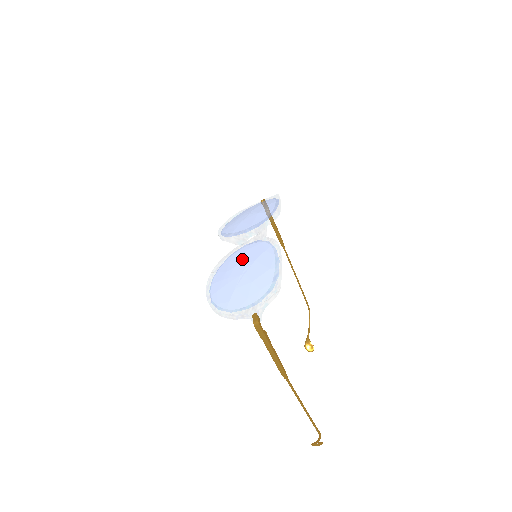
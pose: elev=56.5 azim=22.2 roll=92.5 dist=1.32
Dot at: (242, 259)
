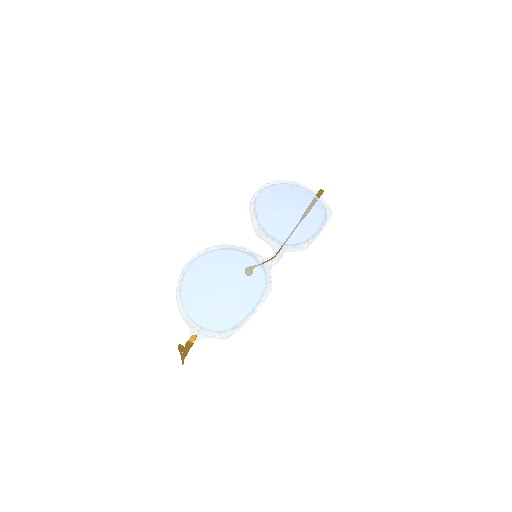
Dot at: (236, 270)
